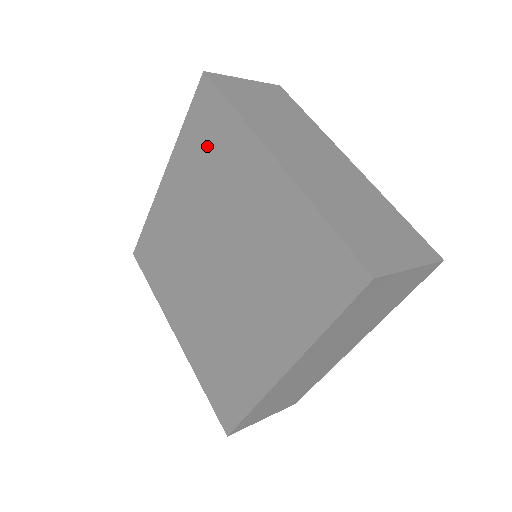
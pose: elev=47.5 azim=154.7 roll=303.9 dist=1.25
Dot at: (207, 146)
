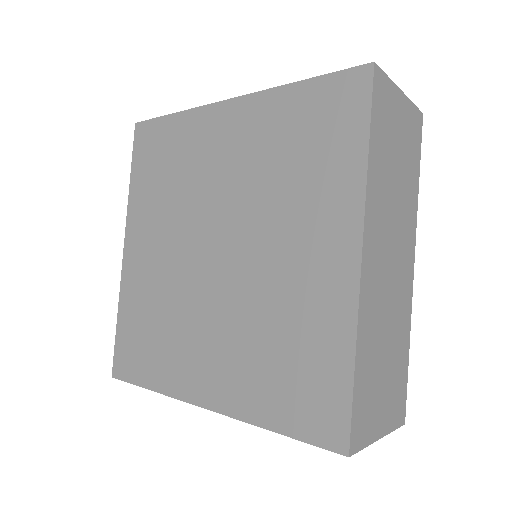
Dot at: (161, 167)
